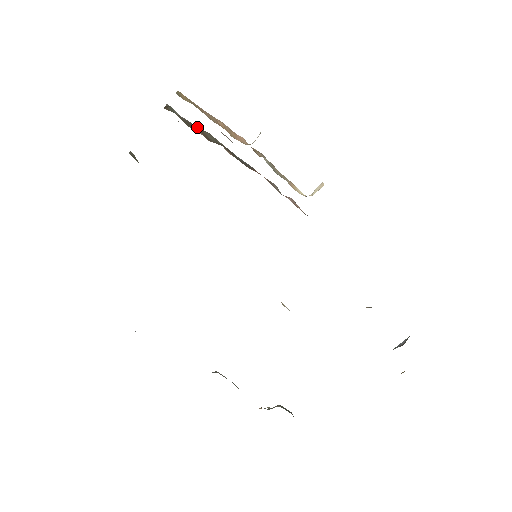
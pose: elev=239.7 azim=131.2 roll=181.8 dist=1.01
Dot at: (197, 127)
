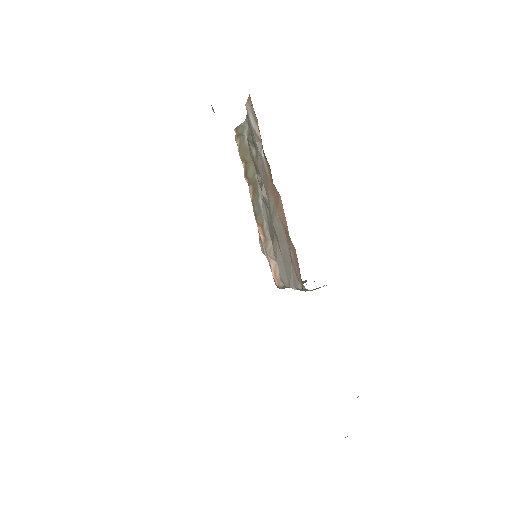
Dot at: (249, 155)
